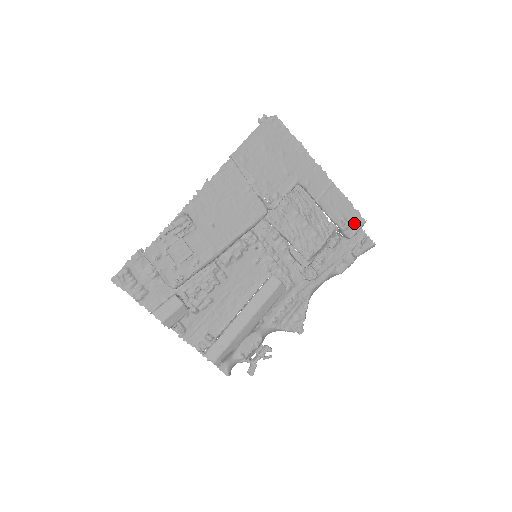
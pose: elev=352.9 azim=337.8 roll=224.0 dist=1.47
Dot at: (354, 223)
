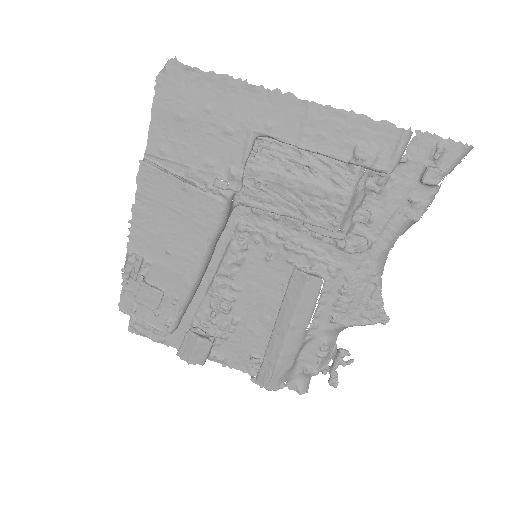
Dot at: (386, 145)
